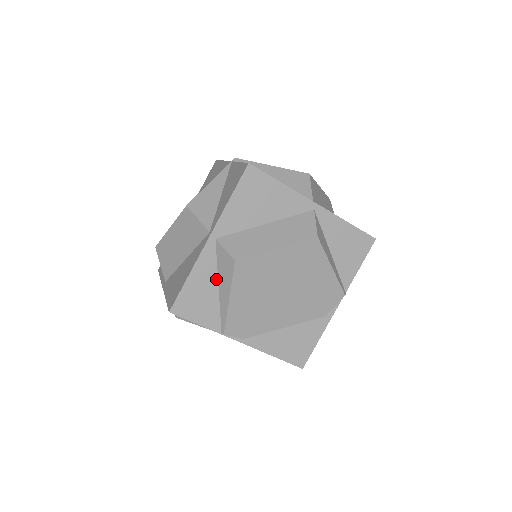
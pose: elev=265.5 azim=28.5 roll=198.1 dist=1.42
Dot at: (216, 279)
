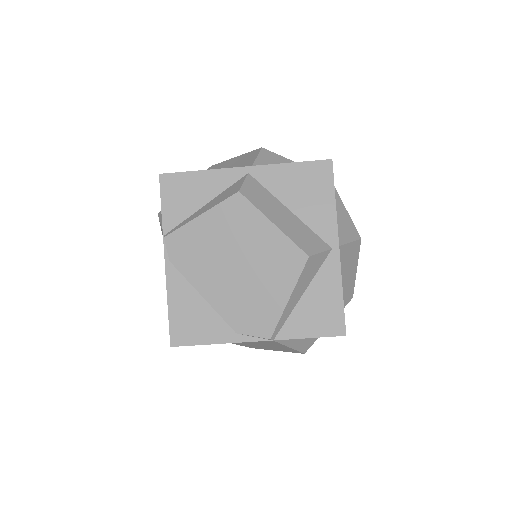
Dot at: (212, 197)
